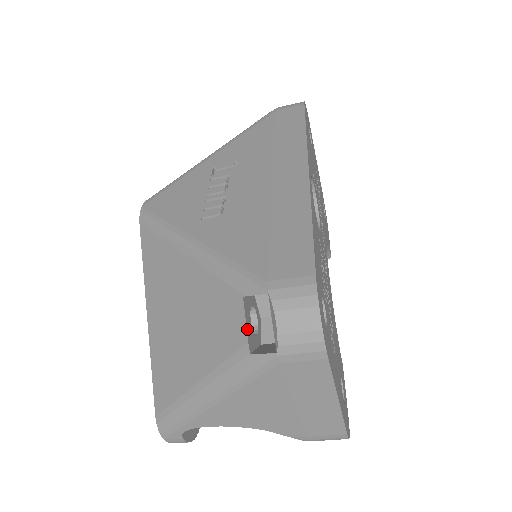
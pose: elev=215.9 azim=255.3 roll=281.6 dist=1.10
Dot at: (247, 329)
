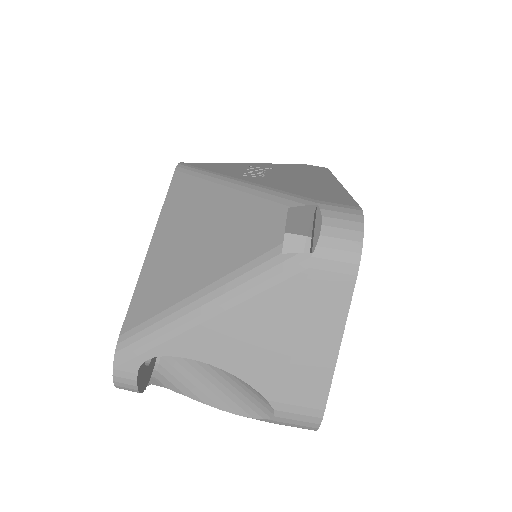
Dot at: occluded
